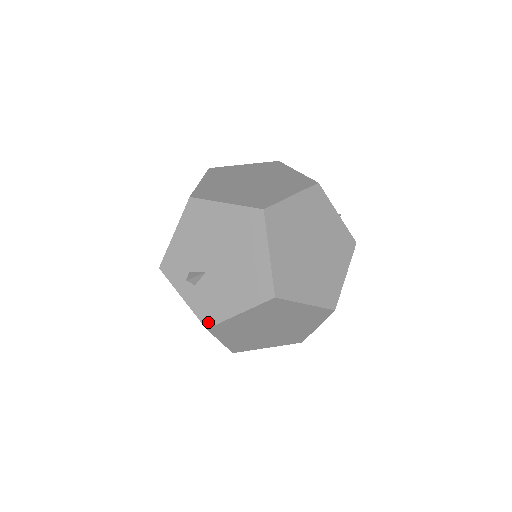
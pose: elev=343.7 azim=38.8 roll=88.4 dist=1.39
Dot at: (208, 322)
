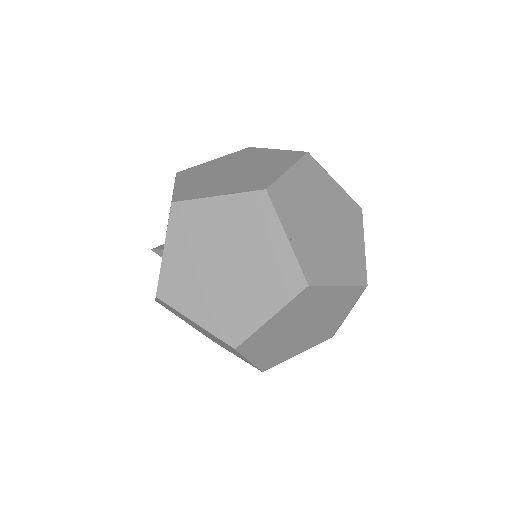
Dot at: occluded
